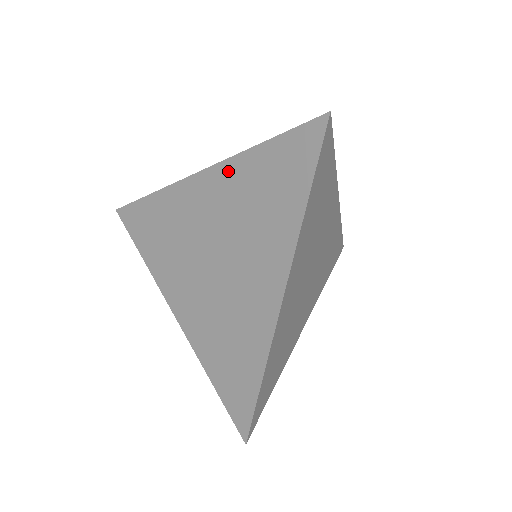
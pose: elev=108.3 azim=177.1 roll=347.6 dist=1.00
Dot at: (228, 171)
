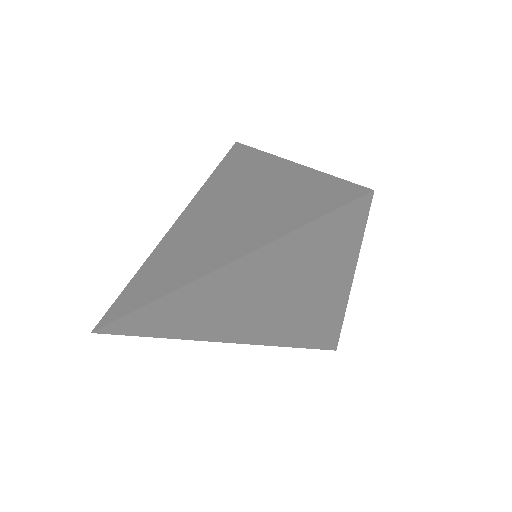
Dot at: (294, 173)
